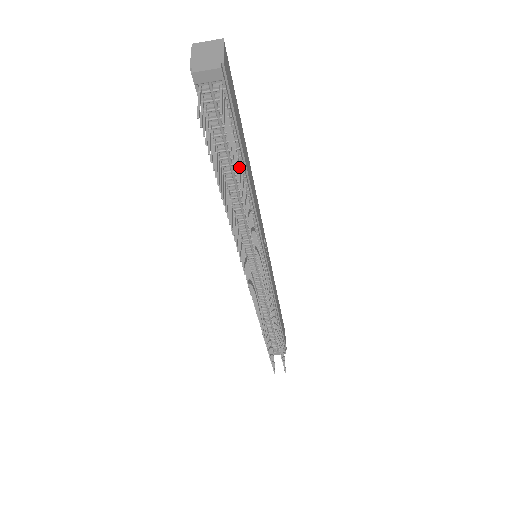
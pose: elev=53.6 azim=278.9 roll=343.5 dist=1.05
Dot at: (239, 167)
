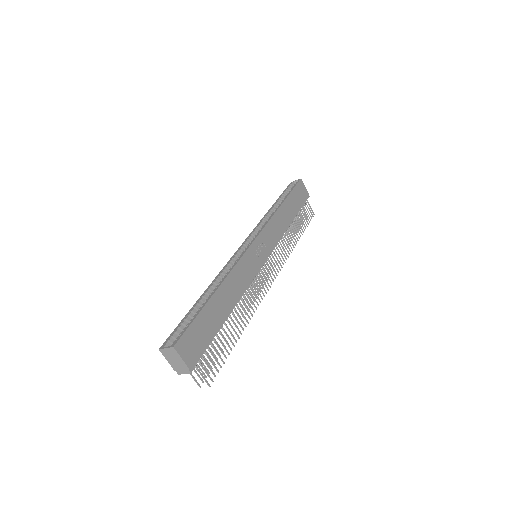
Dot at: (225, 332)
